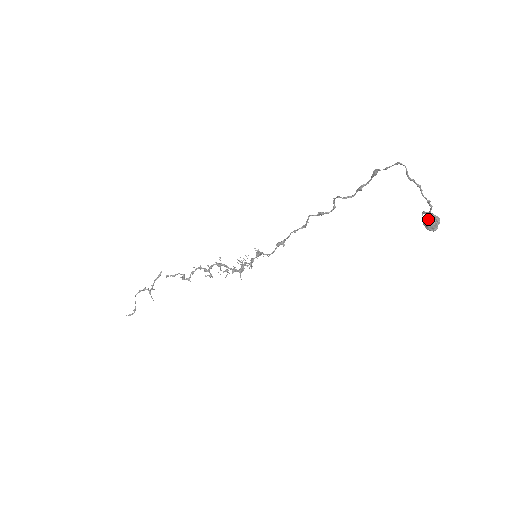
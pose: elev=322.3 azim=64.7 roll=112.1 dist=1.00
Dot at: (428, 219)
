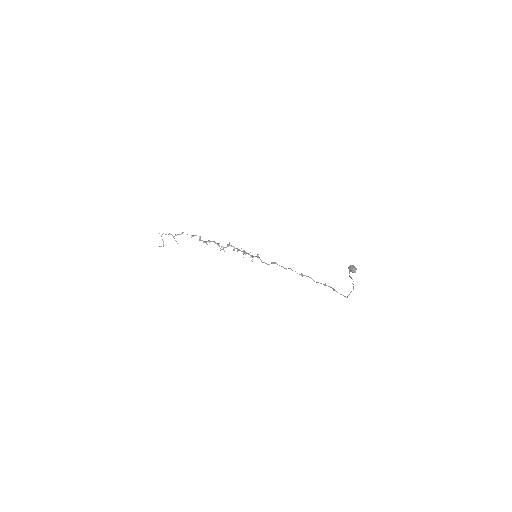
Dot at: (351, 270)
